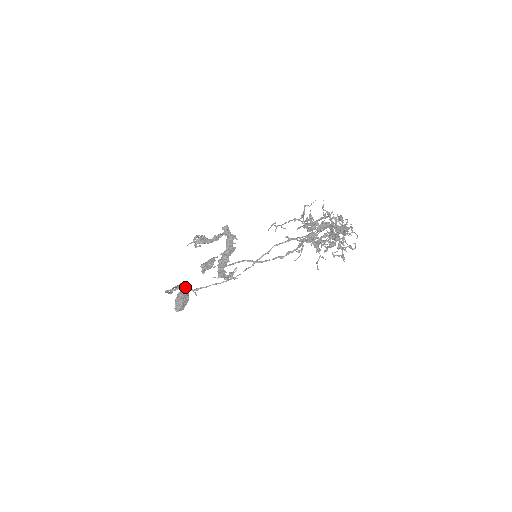
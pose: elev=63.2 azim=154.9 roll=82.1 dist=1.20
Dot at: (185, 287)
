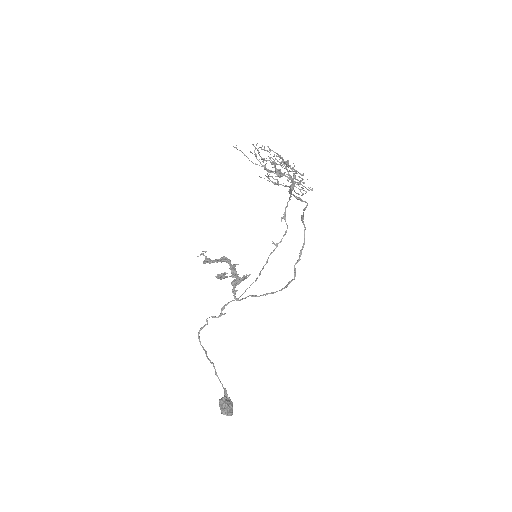
Dot at: (213, 316)
